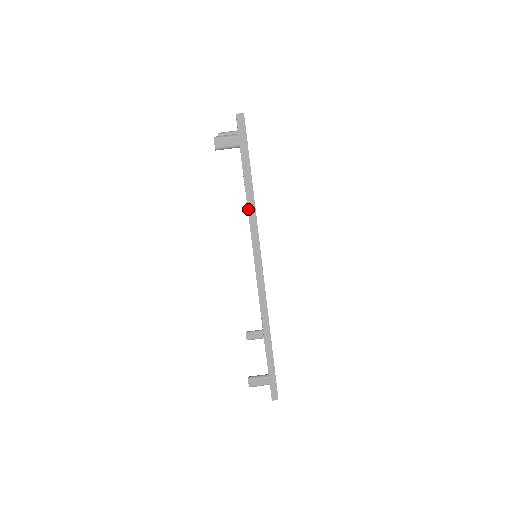
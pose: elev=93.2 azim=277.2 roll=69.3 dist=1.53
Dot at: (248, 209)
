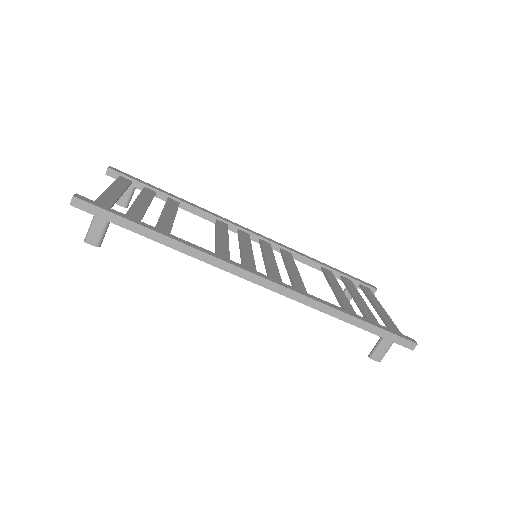
Dot at: occluded
